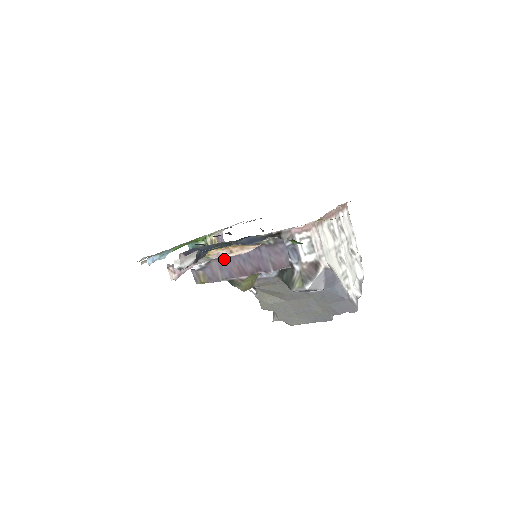
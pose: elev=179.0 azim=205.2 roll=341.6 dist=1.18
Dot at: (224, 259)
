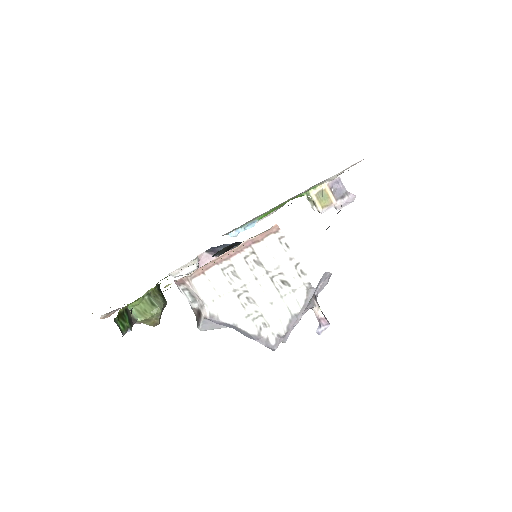
Dot at: occluded
